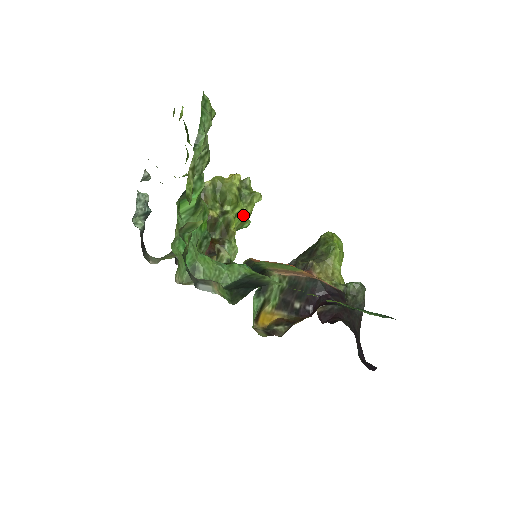
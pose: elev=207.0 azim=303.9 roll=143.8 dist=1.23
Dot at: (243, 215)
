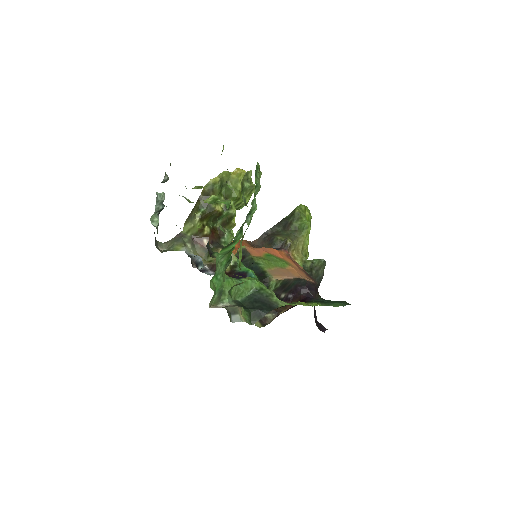
Dot at: (241, 205)
